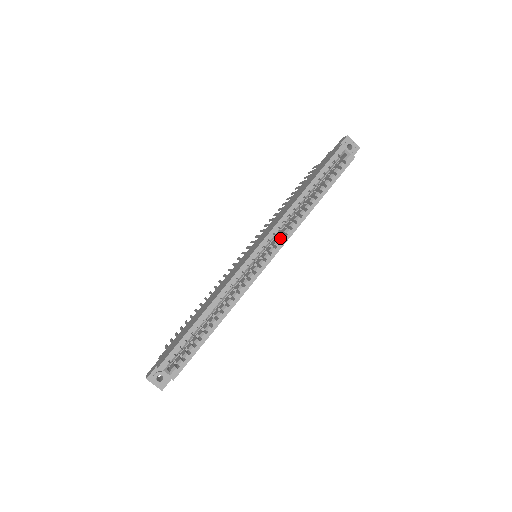
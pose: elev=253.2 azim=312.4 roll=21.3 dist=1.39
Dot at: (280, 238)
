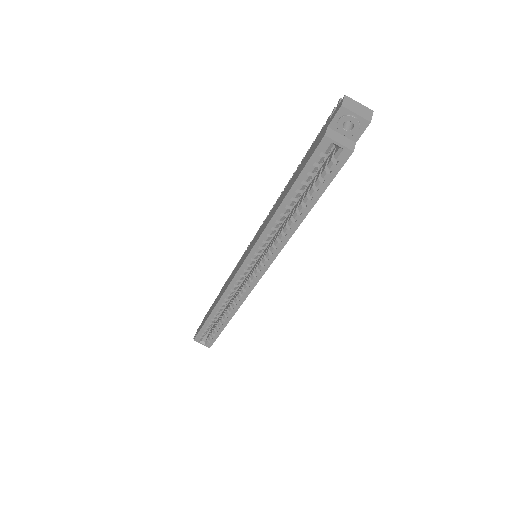
Dot at: (266, 256)
